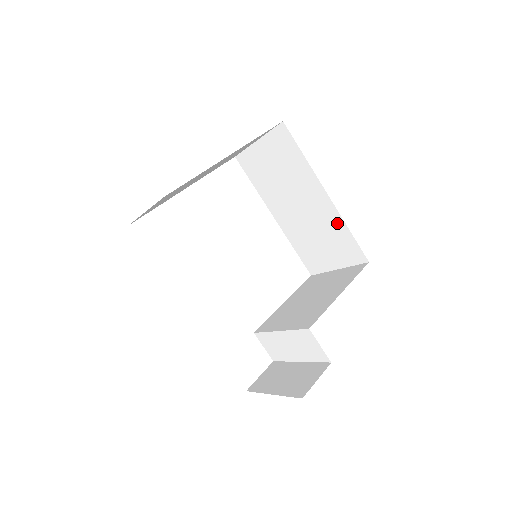
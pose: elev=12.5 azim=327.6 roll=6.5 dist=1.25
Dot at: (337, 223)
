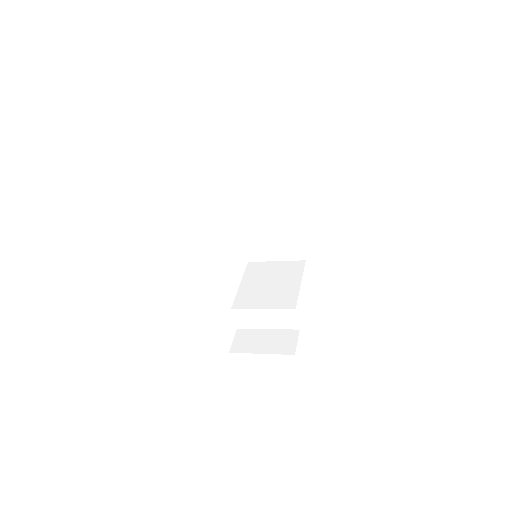
Dot at: (294, 233)
